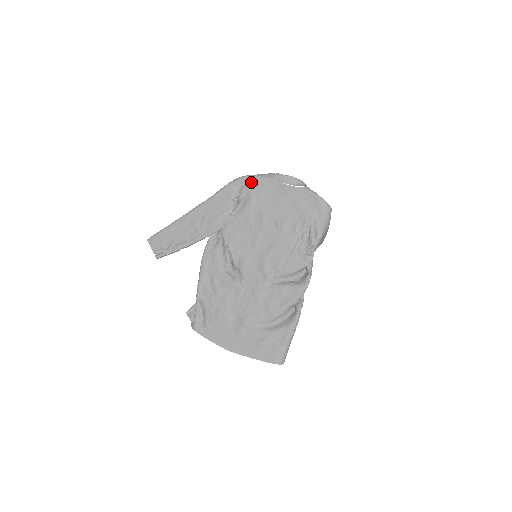
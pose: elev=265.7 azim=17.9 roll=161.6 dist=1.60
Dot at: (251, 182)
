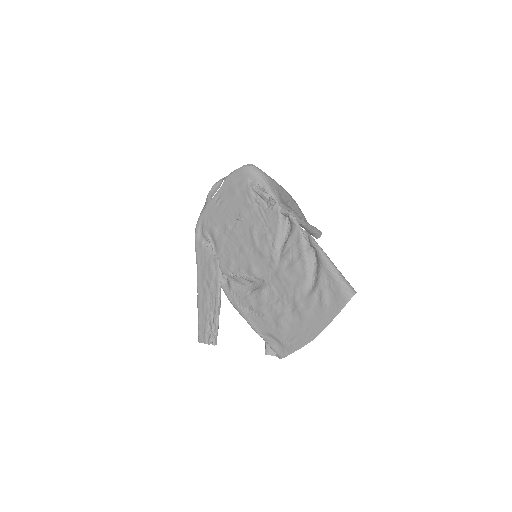
Dot at: (202, 222)
